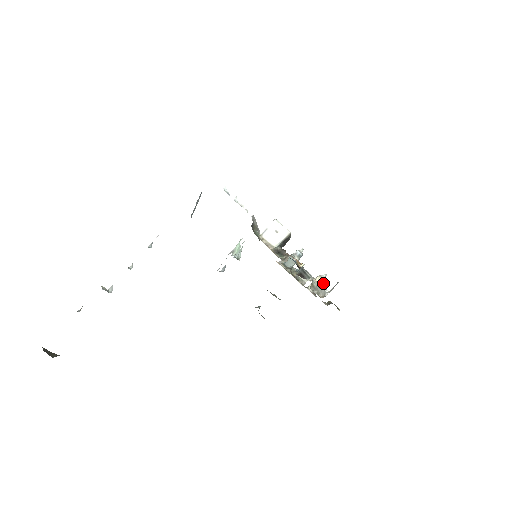
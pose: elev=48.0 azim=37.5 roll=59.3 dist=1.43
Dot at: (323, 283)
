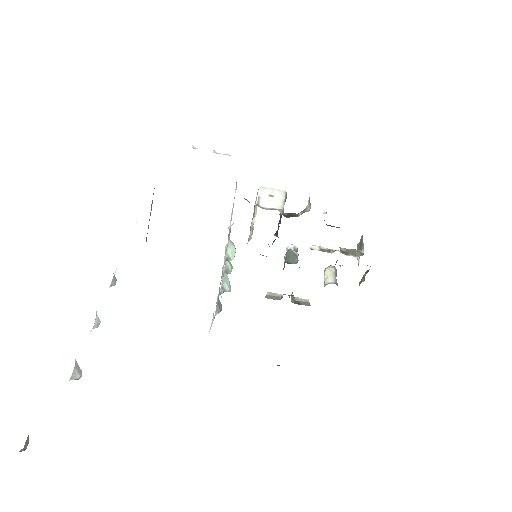
Dot at: (336, 273)
